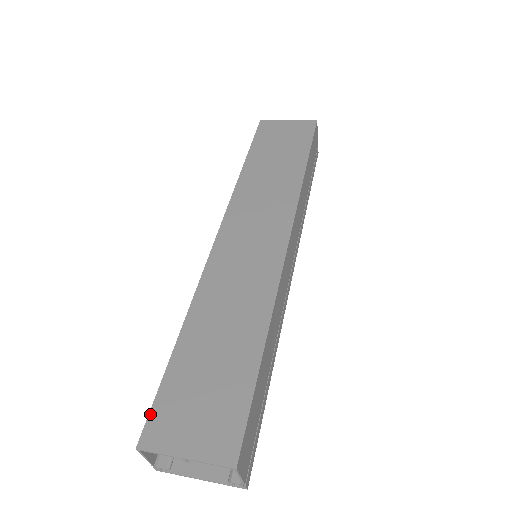
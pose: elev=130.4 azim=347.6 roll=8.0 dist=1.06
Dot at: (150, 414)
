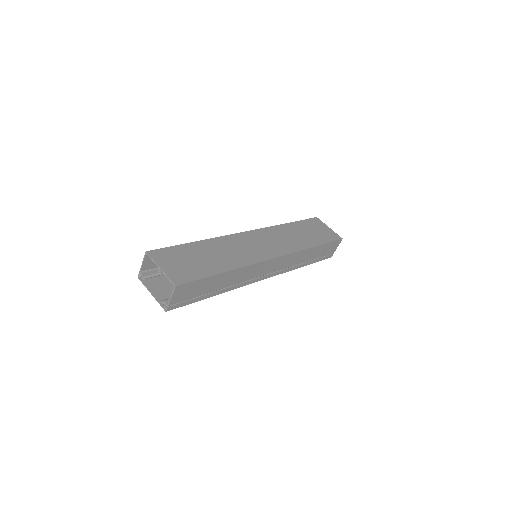
Dot at: (161, 249)
